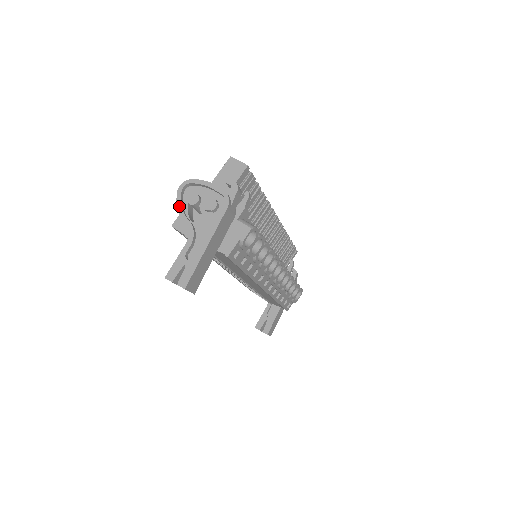
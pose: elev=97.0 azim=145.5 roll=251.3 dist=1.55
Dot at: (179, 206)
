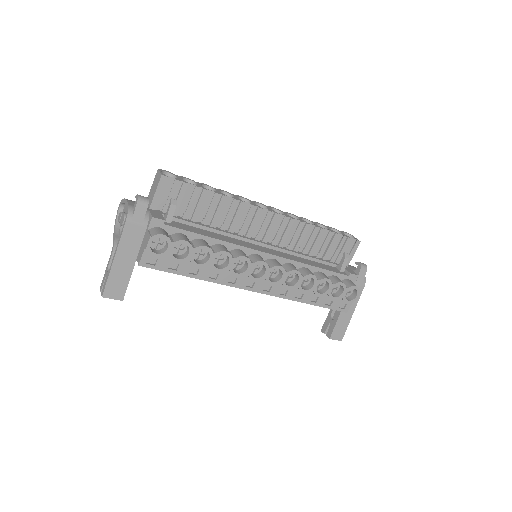
Dot at: (115, 225)
